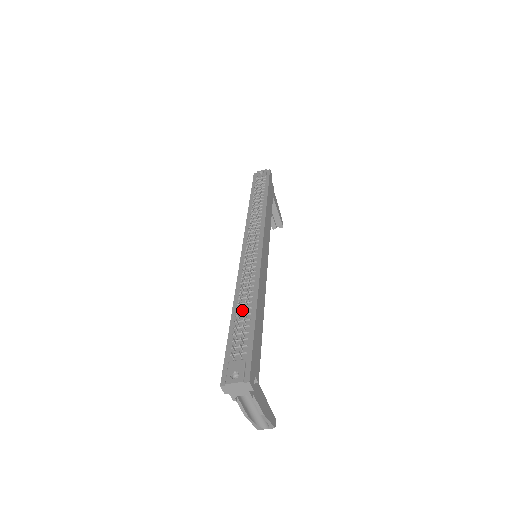
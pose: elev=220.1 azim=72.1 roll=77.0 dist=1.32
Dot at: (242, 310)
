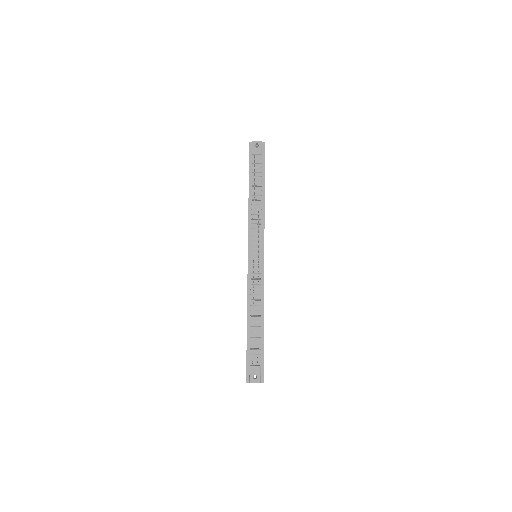
Dot at: (254, 322)
